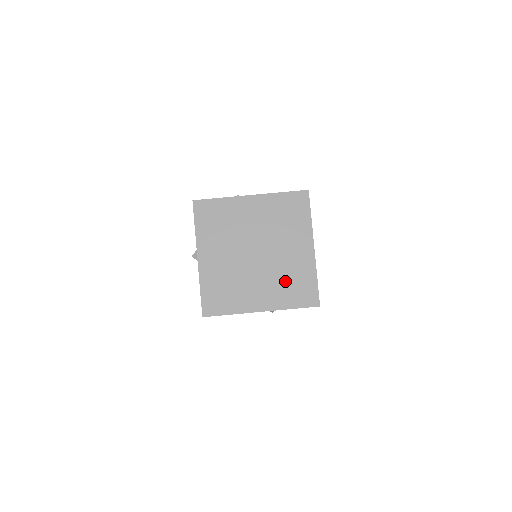
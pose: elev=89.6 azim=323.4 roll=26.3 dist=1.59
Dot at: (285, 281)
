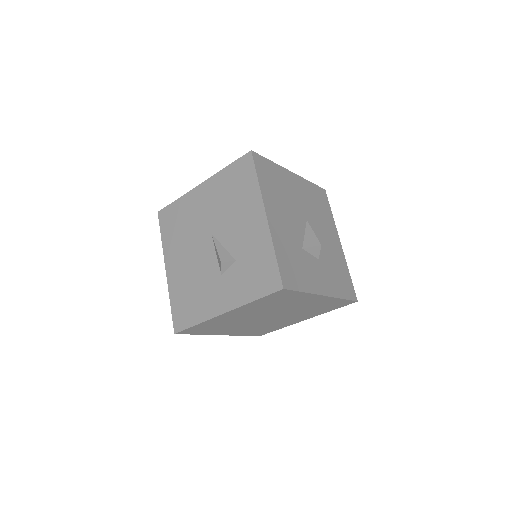
Dot at: occluded
